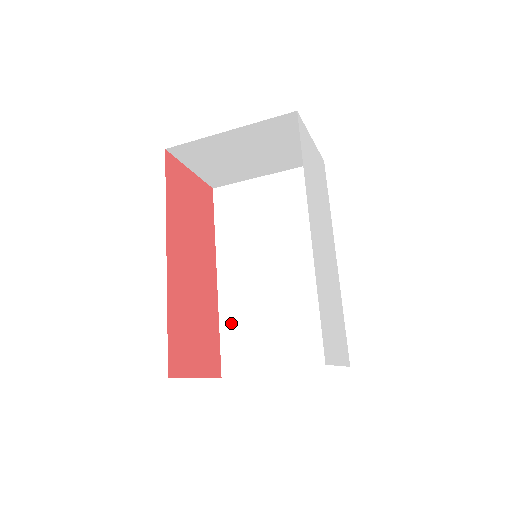
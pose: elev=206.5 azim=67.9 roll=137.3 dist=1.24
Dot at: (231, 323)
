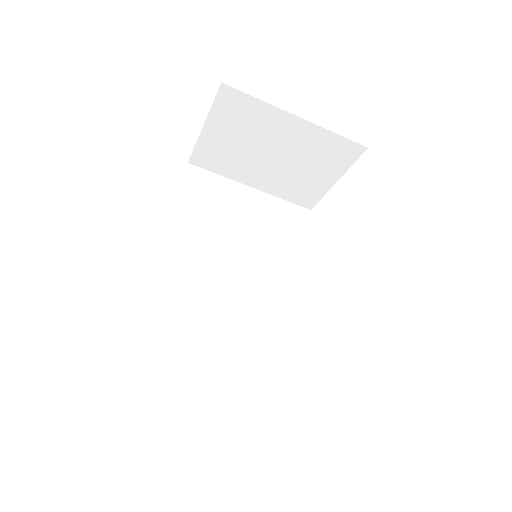
Dot at: (160, 320)
